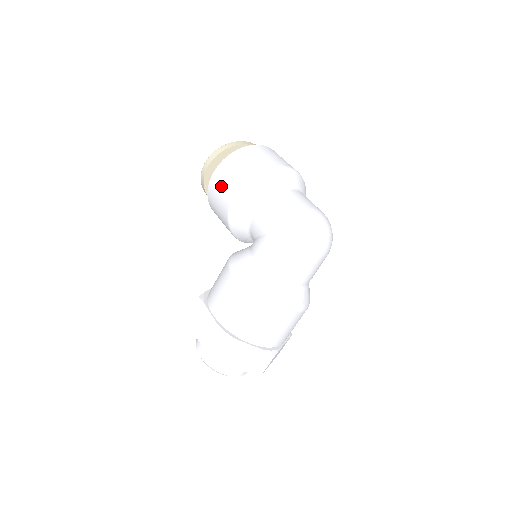
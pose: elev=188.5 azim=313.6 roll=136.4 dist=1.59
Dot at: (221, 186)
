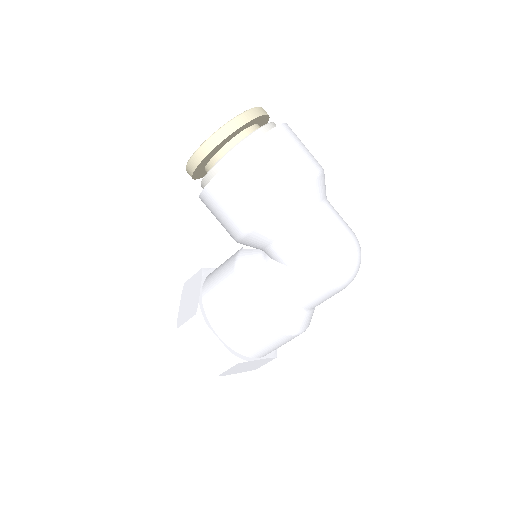
Dot at: (235, 197)
